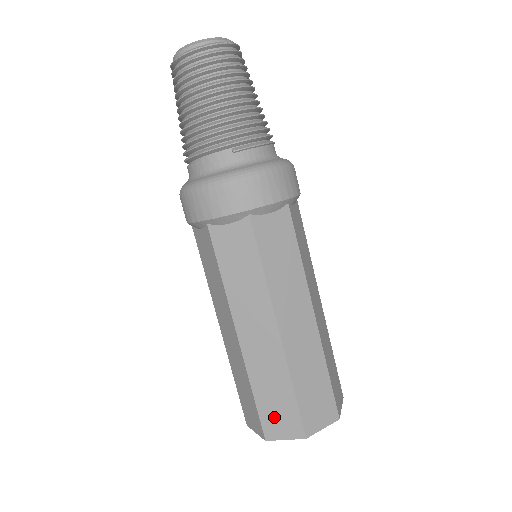
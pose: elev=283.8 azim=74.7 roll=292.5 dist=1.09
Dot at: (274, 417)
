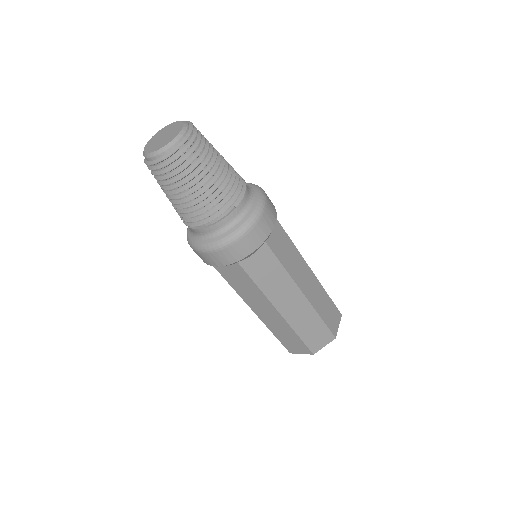
Dot at: (315, 340)
